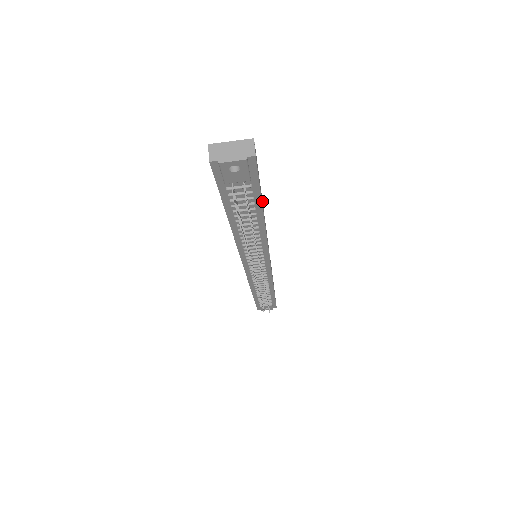
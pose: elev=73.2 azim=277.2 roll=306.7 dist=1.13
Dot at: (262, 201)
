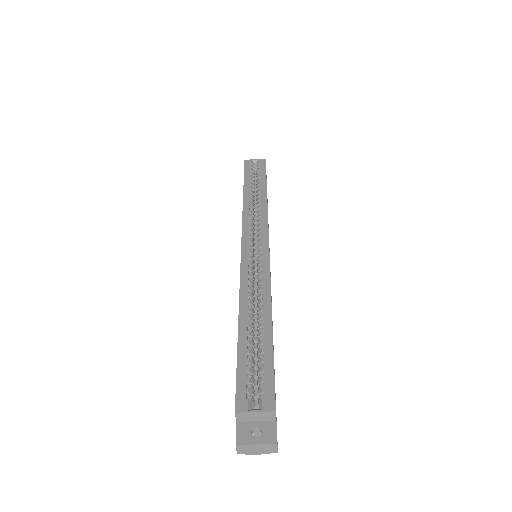
Dot at: (272, 326)
